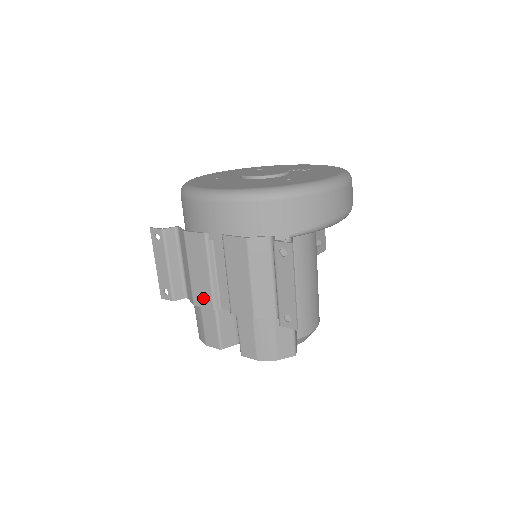
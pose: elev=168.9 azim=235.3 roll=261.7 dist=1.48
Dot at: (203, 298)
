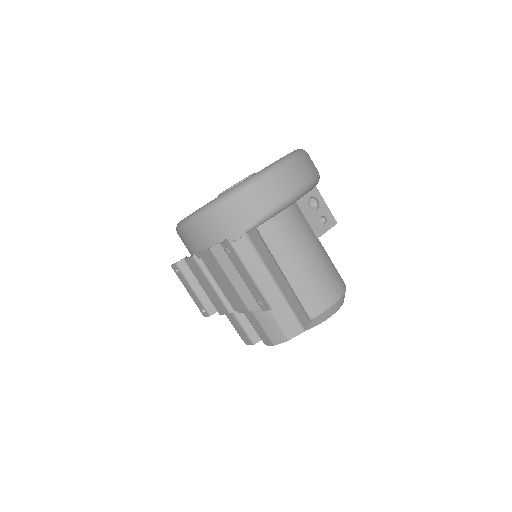
Dot at: (220, 307)
